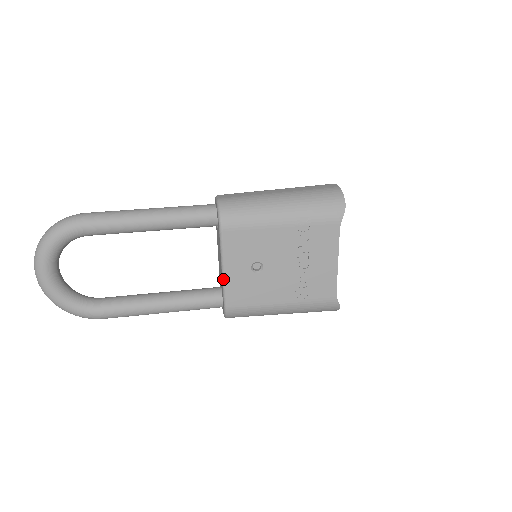
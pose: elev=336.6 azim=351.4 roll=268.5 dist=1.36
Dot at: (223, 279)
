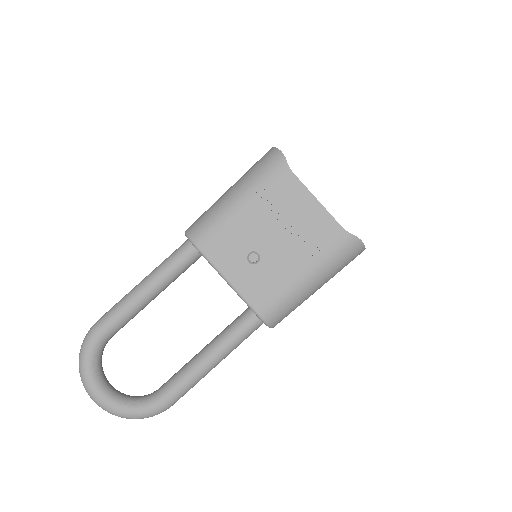
Dot at: (234, 290)
